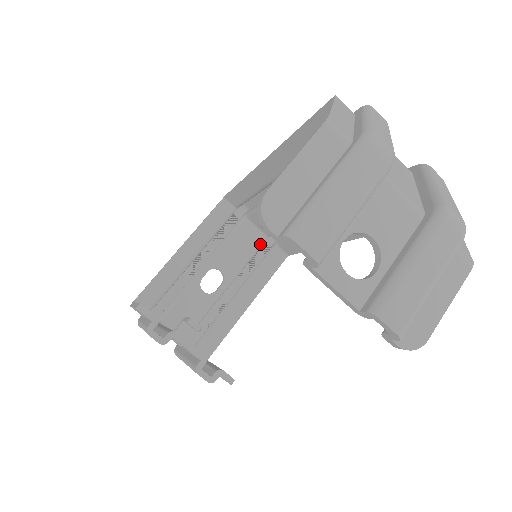
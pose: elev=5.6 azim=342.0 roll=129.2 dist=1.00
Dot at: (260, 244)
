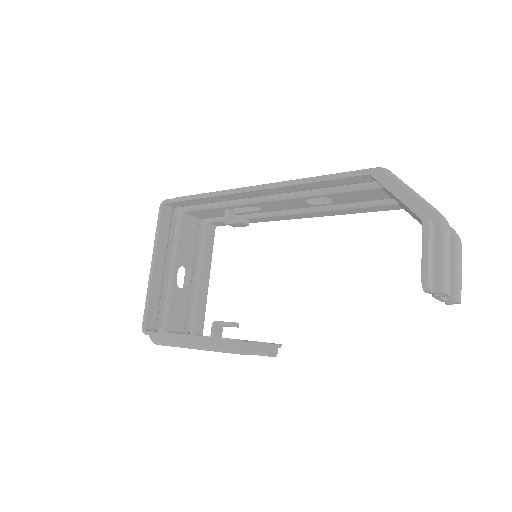
Dot at: (198, 228)
